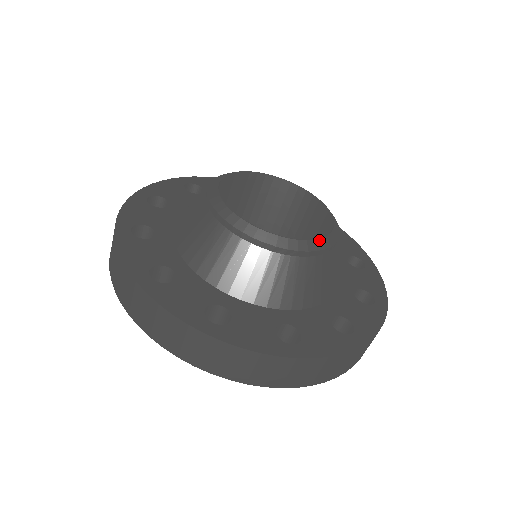
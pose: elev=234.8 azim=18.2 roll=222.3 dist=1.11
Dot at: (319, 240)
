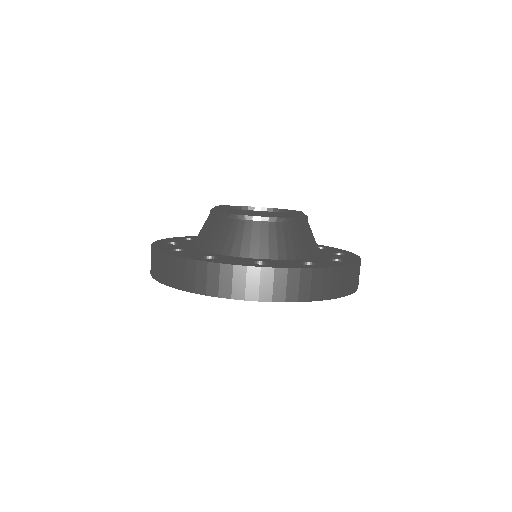
Dot at: (258, 211)
